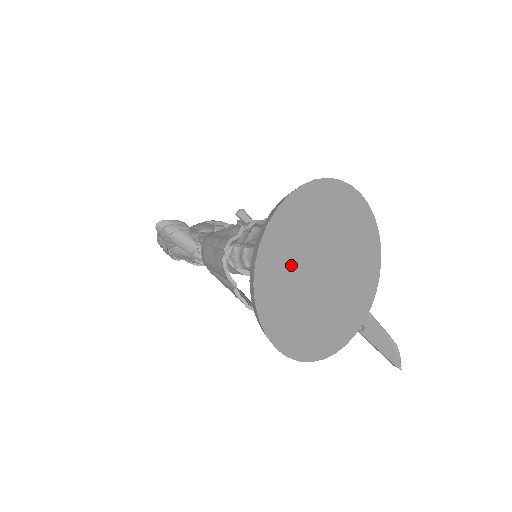
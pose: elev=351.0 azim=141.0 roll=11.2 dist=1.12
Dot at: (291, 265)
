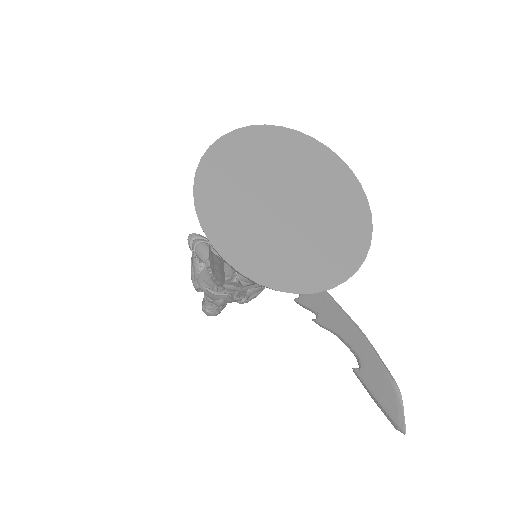
Dot at: (248, 172)
